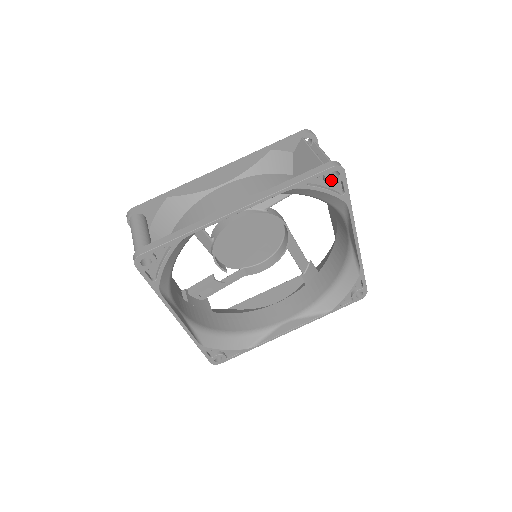
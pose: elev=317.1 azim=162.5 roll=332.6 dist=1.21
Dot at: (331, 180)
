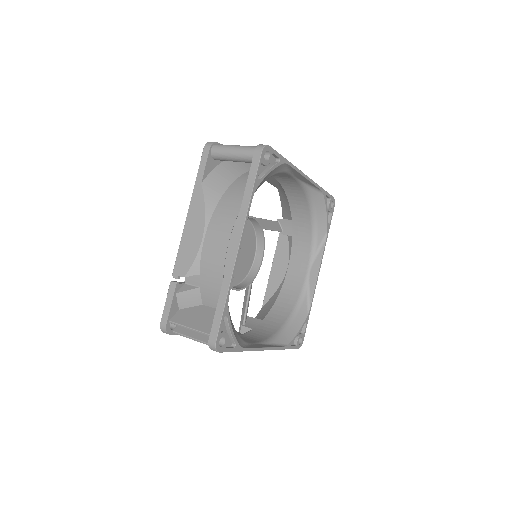
Dot at: (330, 206)
